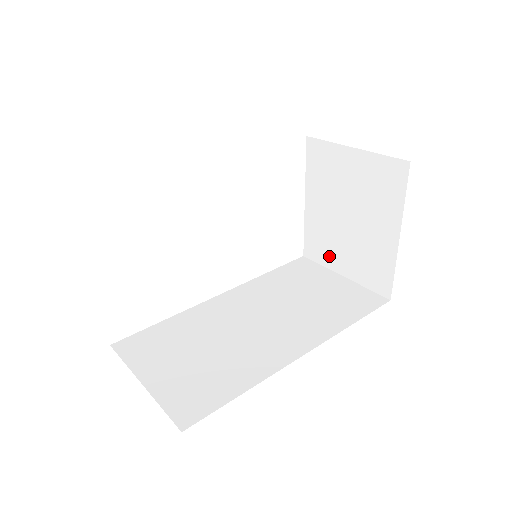
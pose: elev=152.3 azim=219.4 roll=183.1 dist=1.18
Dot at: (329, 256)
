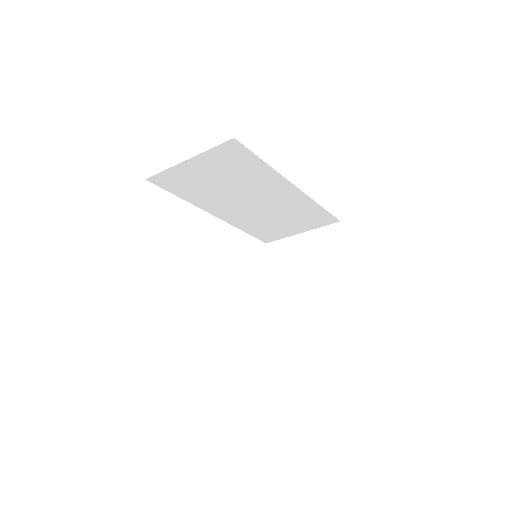
Dot at: (294, 320)
